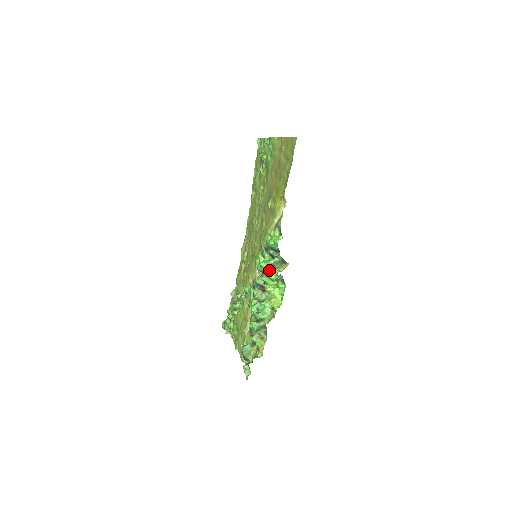
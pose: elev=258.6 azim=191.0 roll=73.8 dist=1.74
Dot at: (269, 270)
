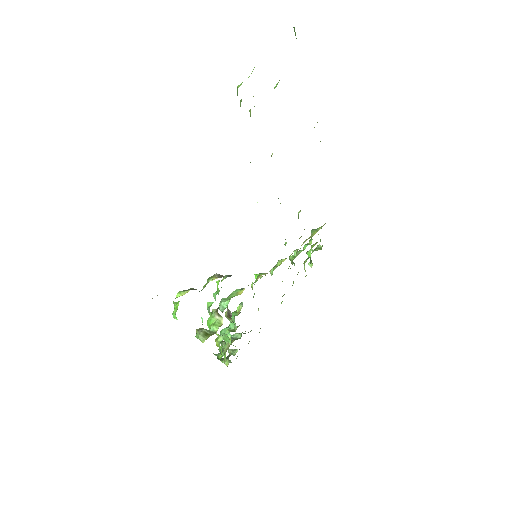
Dot at: (215, 312)
